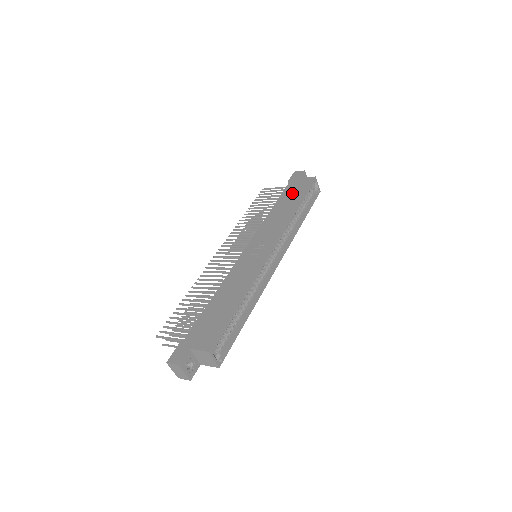
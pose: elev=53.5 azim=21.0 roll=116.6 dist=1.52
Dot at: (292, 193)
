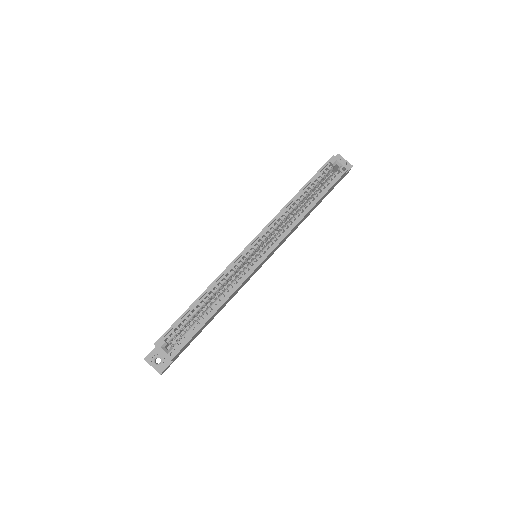
Dot at: occluded
